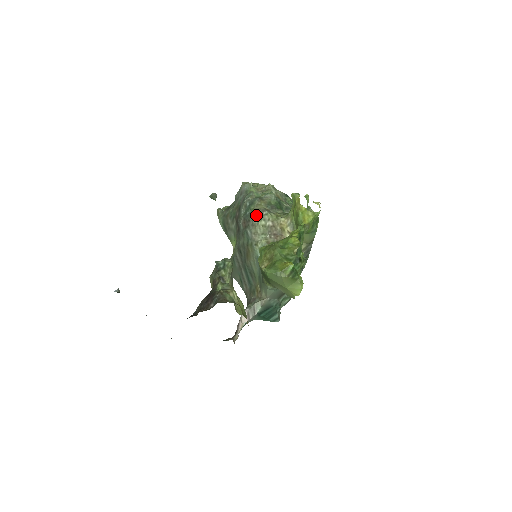
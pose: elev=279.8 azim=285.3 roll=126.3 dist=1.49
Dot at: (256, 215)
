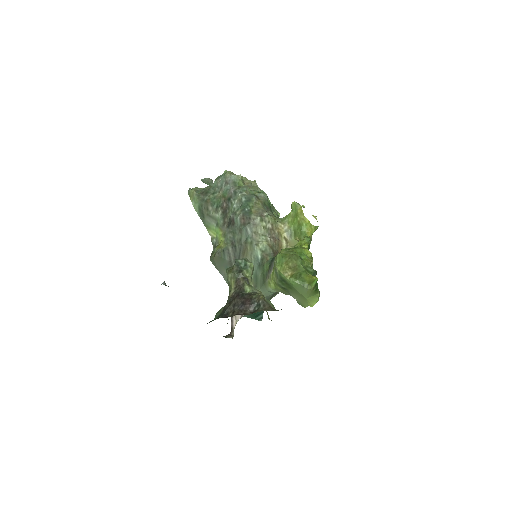
Dot at: (257, 214)
